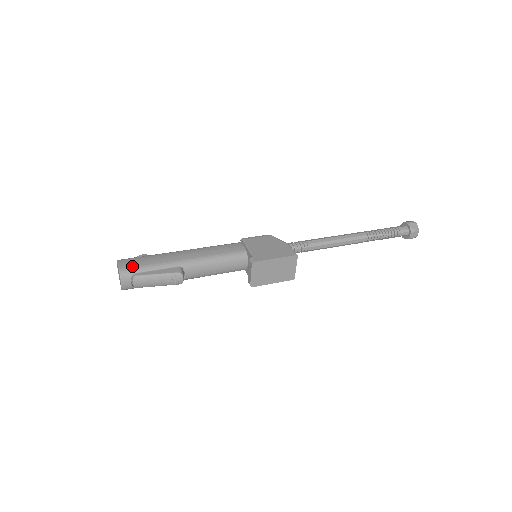
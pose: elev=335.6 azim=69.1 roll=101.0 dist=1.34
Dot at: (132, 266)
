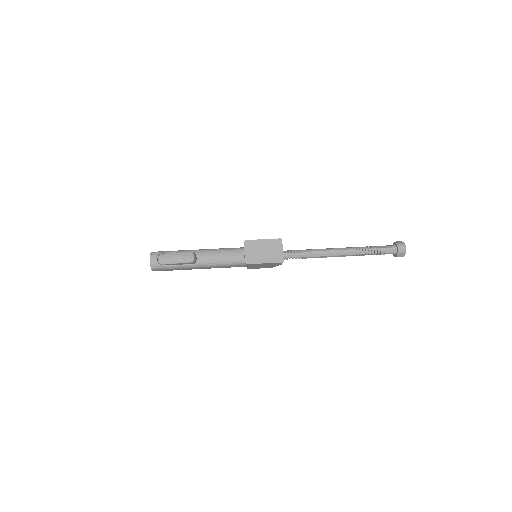
Dot at: (160, 251)
